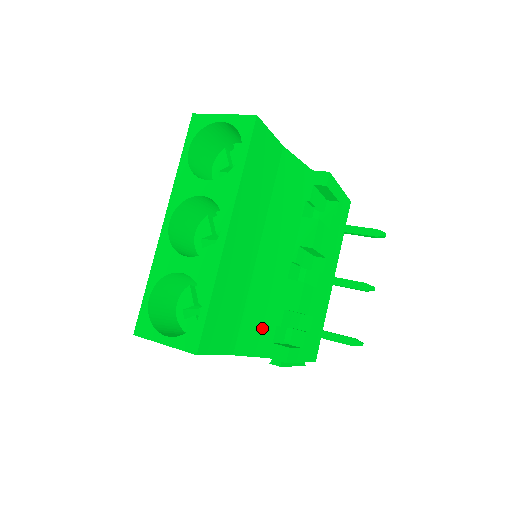
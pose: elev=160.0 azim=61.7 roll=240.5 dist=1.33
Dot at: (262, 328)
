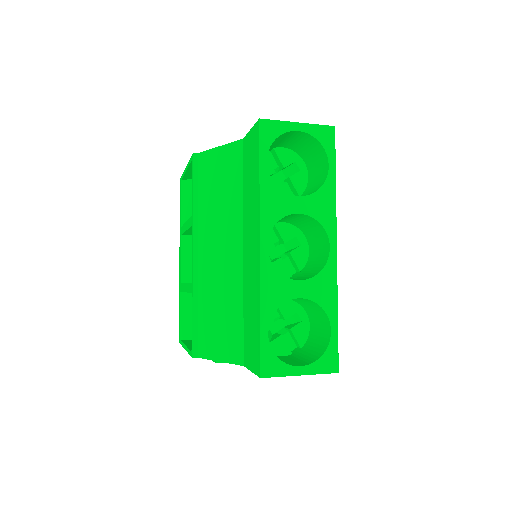
Dot at: occluded
